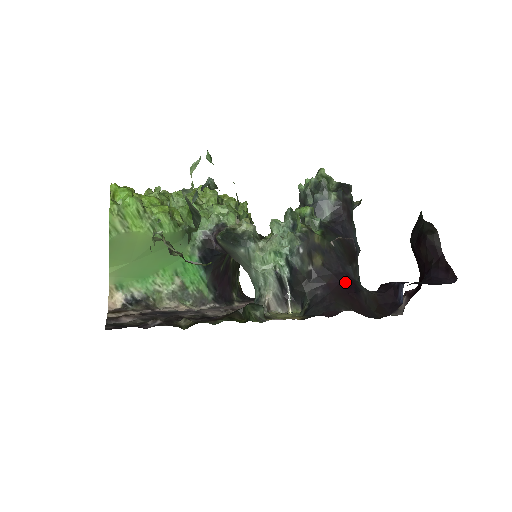
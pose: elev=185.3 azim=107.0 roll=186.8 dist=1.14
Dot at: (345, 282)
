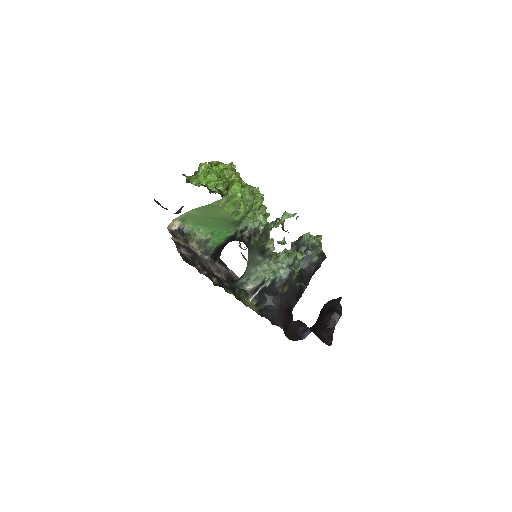
Dot at: (288, 309)
